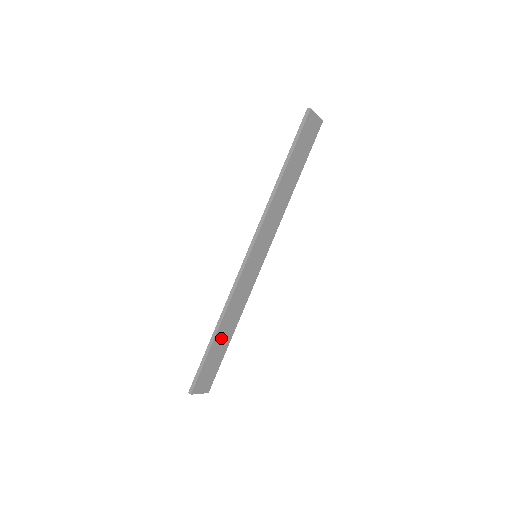
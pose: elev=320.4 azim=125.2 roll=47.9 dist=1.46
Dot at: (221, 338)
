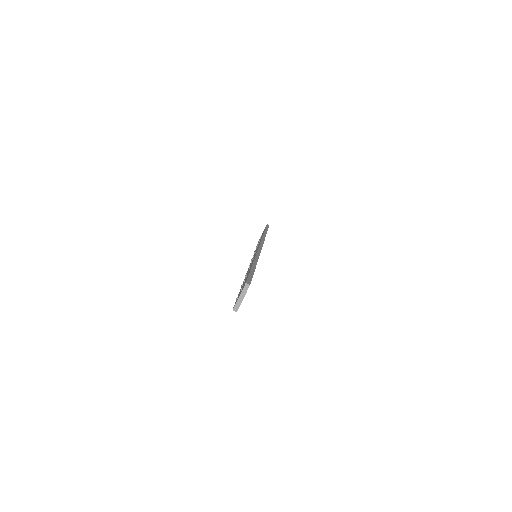
Dot at: occluded
